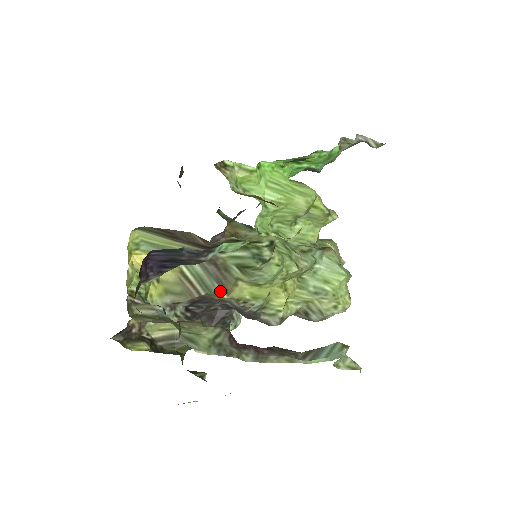
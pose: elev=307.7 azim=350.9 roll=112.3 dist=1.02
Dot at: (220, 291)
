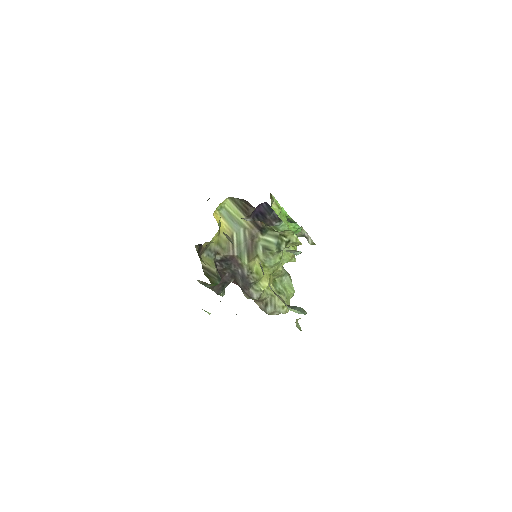
Dot at: (245, 258)
